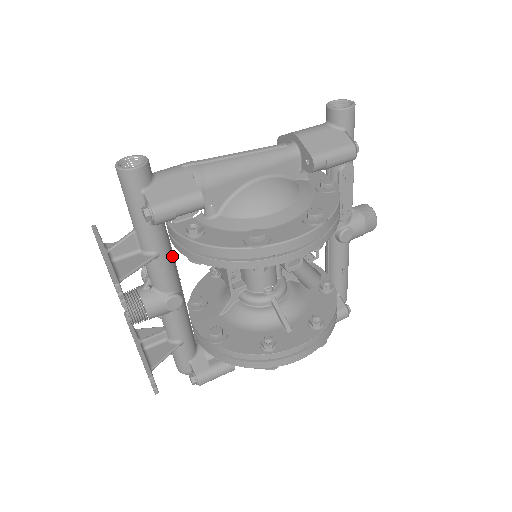
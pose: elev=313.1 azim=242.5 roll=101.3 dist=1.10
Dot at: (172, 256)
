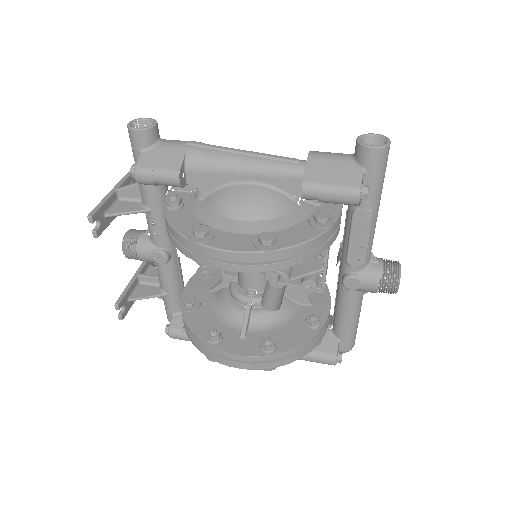
Dot at: occluded
